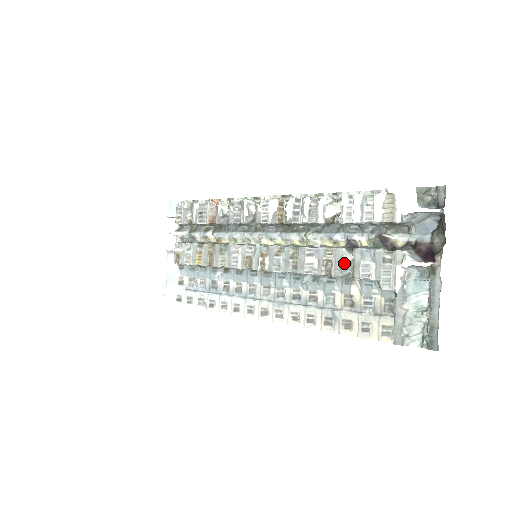
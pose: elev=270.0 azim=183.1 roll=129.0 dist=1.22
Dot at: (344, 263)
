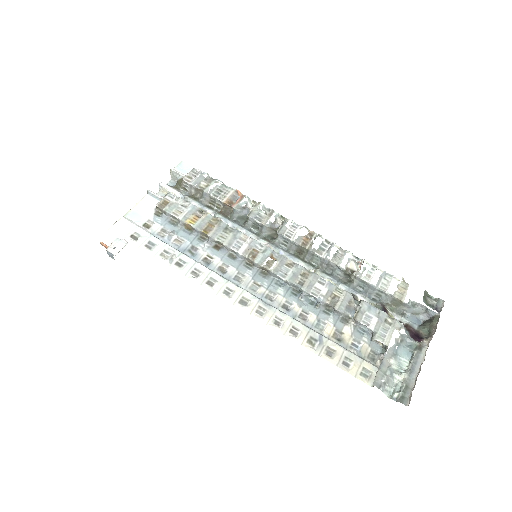
Dot at: (350, 305)
